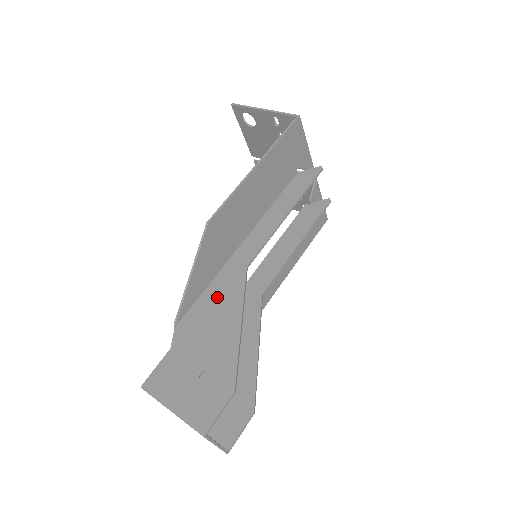
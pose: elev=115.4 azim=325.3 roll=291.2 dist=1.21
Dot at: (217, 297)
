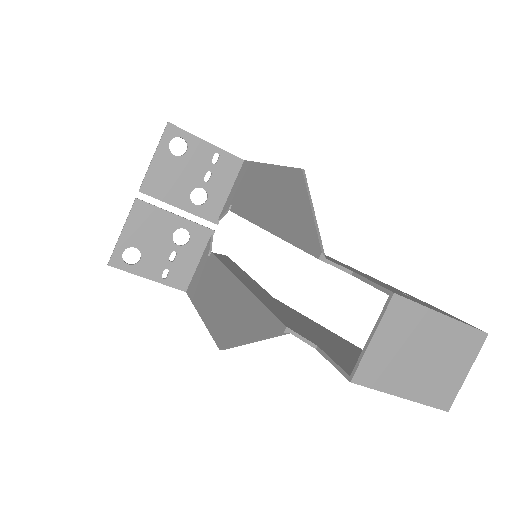
Dot at: occluded
